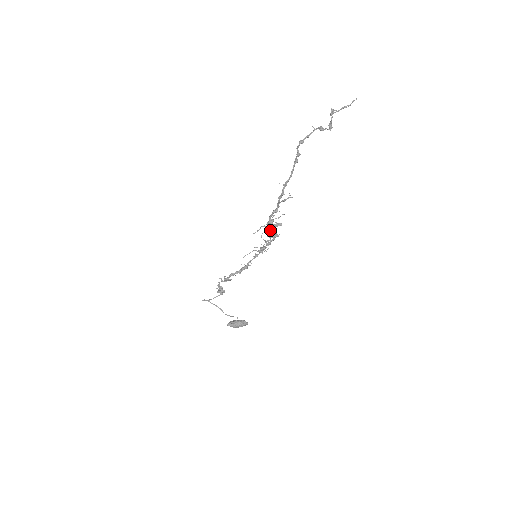
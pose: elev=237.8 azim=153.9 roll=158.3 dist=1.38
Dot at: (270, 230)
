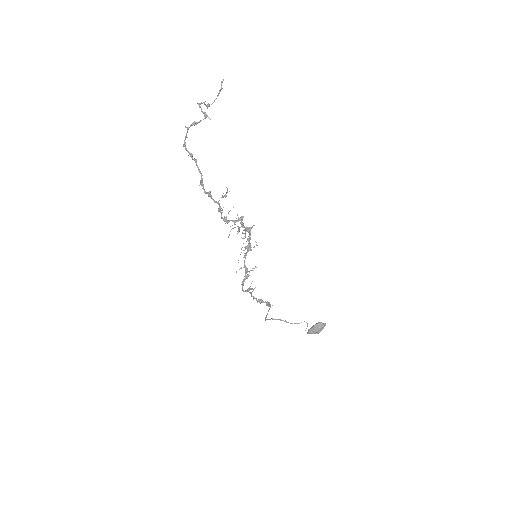
Dot at: (240, 227)
